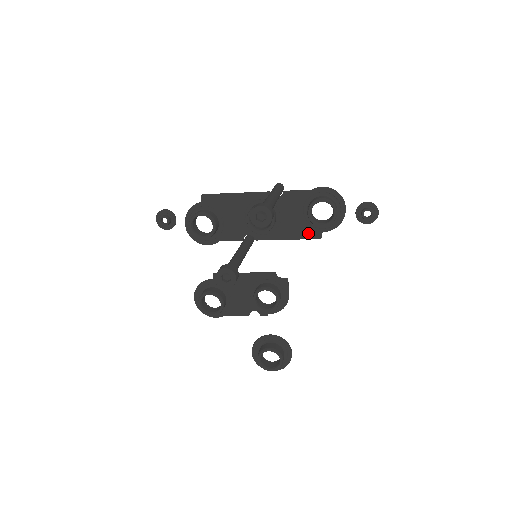
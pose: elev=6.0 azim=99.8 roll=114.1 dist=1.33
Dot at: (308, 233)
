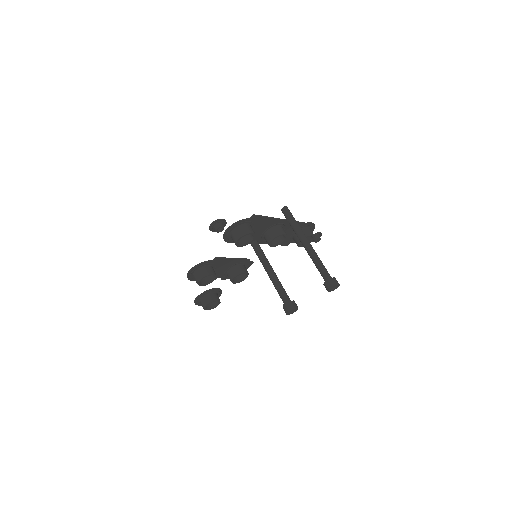
Dot at: (285, 243)
